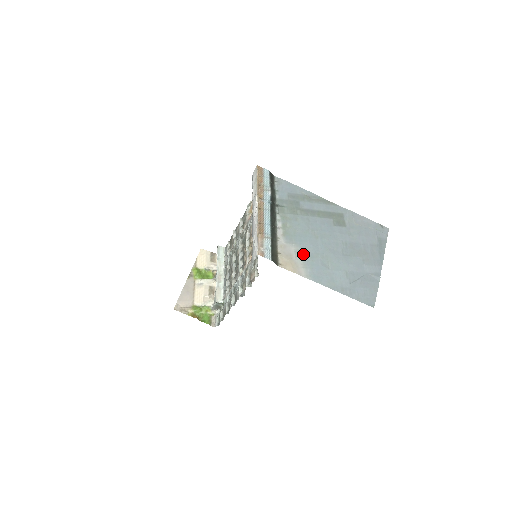
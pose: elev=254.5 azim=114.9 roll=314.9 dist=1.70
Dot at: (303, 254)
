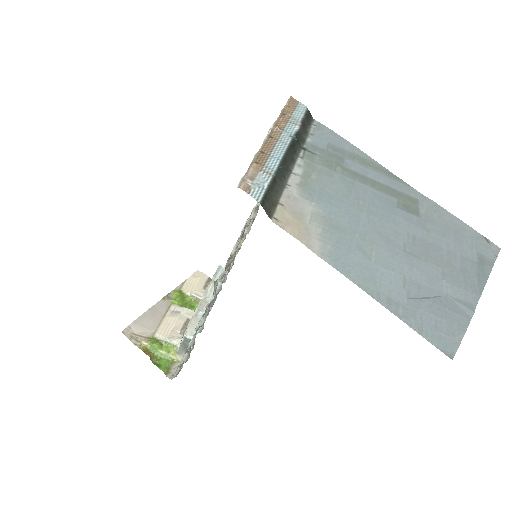
Dot at: (326, 221)
